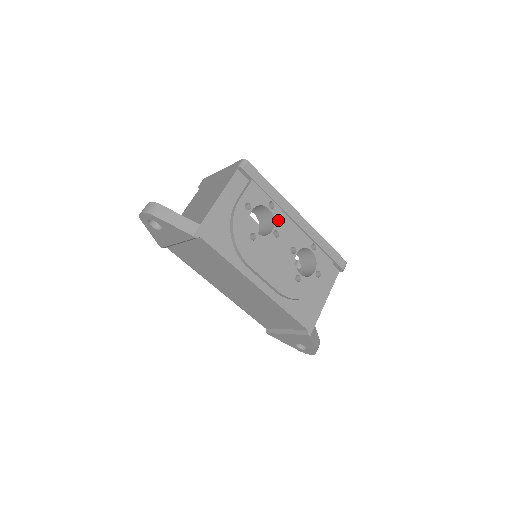
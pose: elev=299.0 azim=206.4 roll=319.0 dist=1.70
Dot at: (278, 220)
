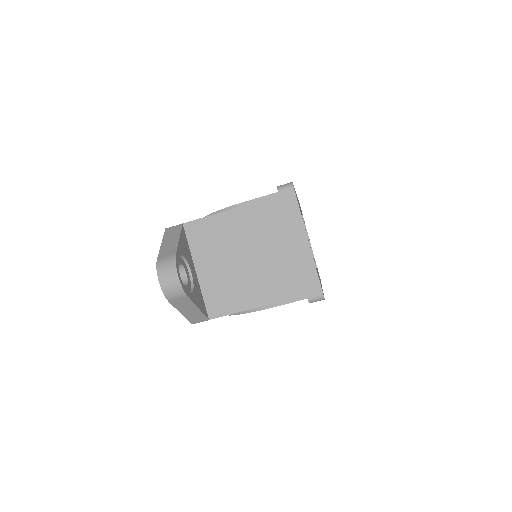
Dot at: occluded
